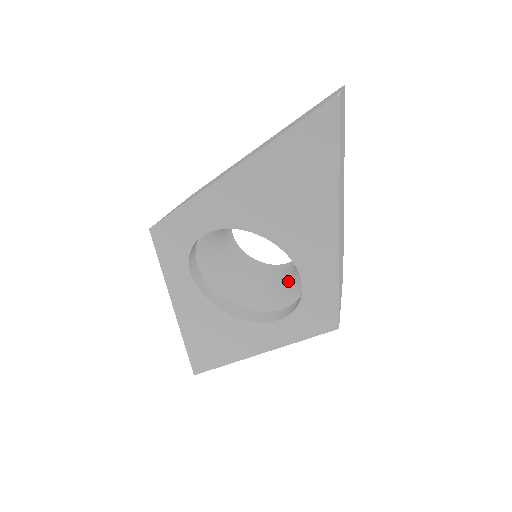
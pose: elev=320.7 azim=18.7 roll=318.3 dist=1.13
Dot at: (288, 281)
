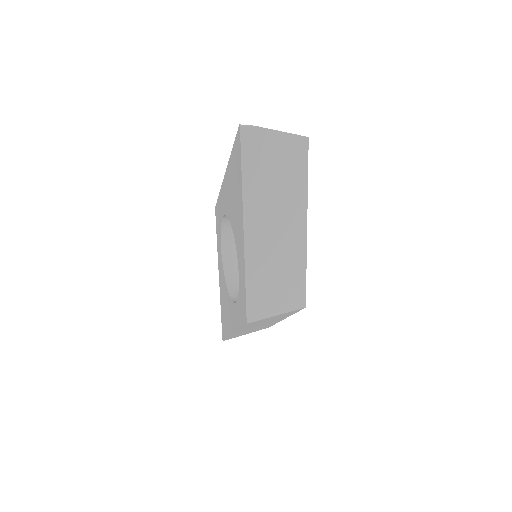
Dot at: occluded
